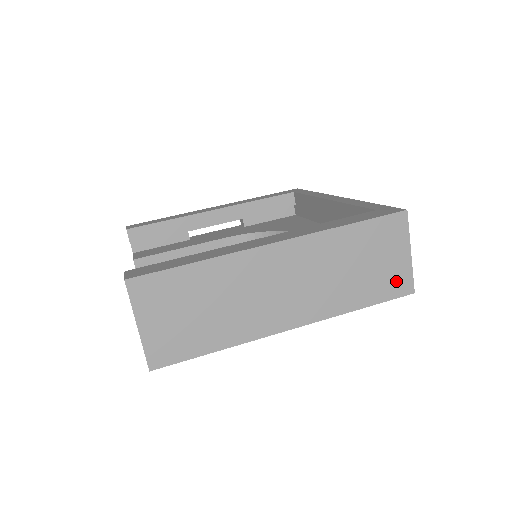
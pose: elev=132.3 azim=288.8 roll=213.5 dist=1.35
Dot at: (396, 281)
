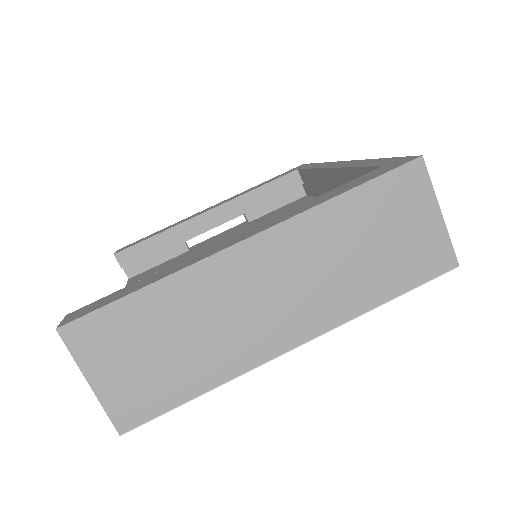
Dot at: (428, 256)
